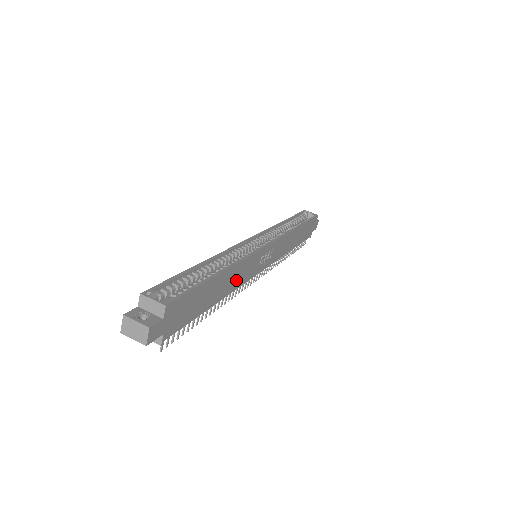
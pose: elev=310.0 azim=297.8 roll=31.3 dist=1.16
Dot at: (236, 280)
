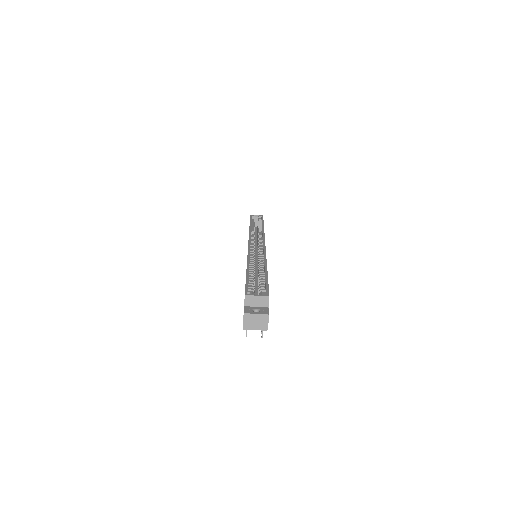
Dot at: occluded
